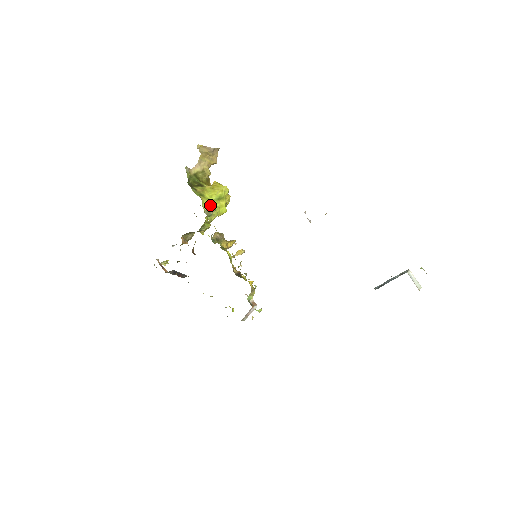
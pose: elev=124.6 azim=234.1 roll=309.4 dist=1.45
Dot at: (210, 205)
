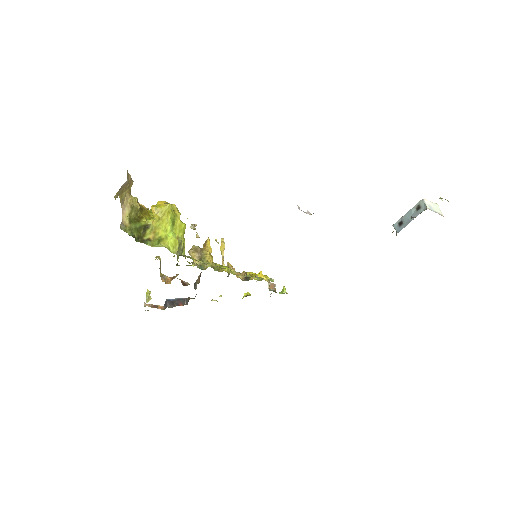
Dot at: (176, 243)
